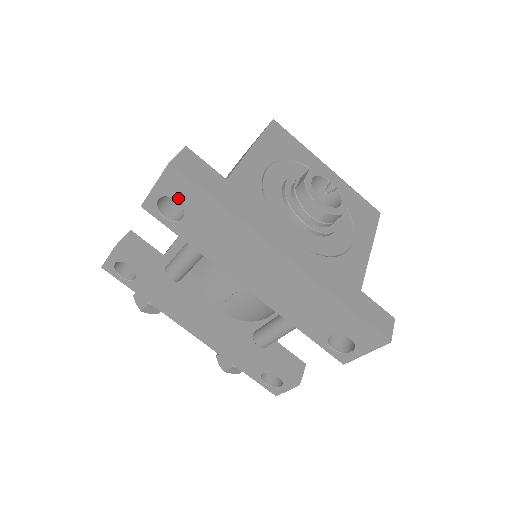
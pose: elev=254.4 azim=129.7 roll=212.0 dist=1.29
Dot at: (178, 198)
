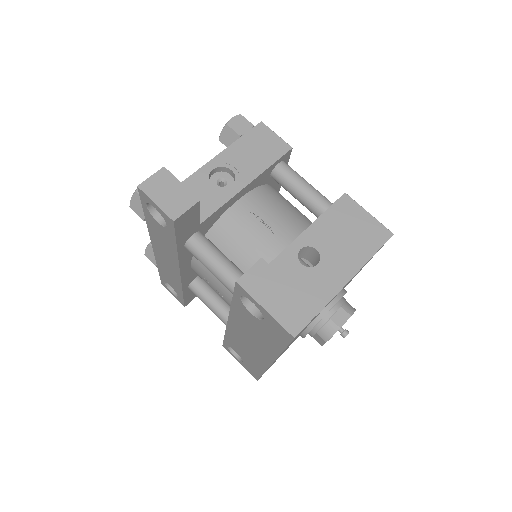
Dot at: (267, 322)
